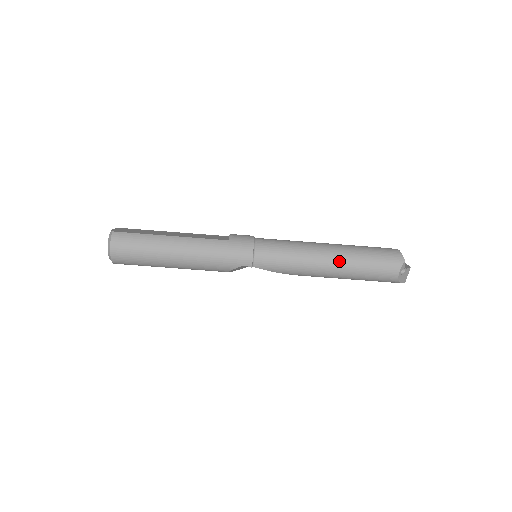
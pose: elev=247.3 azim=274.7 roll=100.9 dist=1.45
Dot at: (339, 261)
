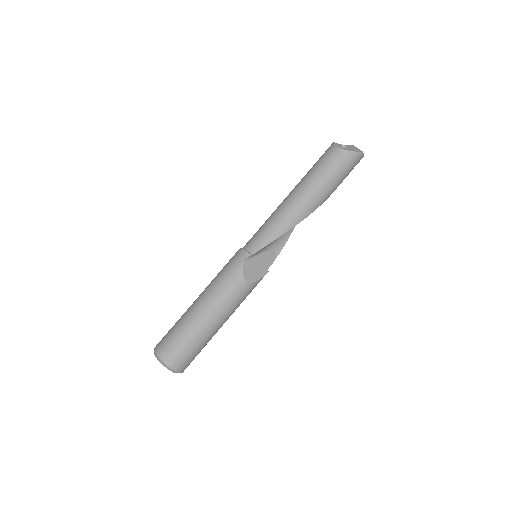
Dot at: (297, 188)
